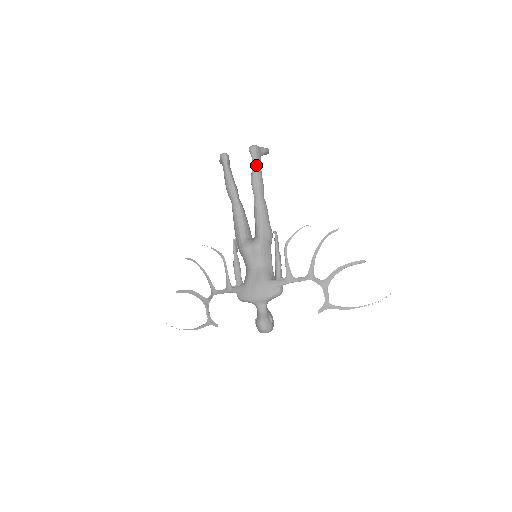
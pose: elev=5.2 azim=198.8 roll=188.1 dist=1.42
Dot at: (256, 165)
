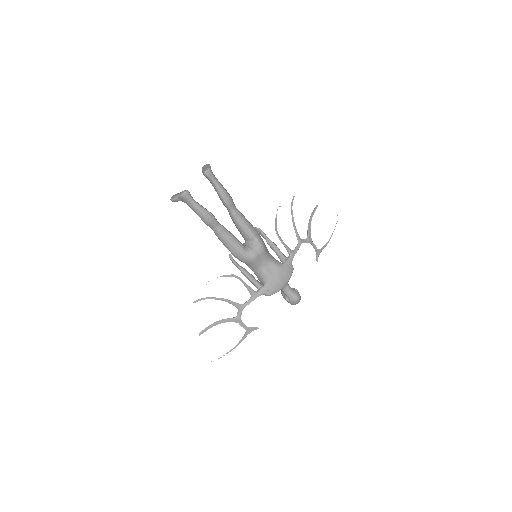
Dot at: (220, 185)
